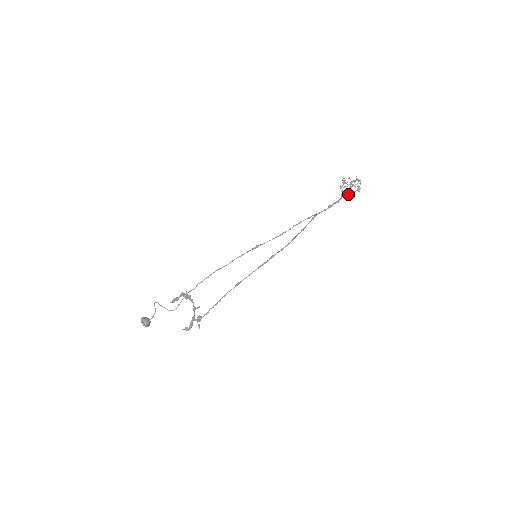
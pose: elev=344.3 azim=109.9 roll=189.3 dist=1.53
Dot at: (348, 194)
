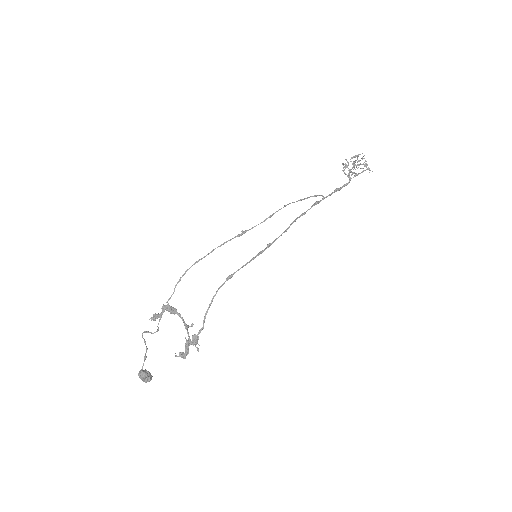
Dot at: (353, 172)
